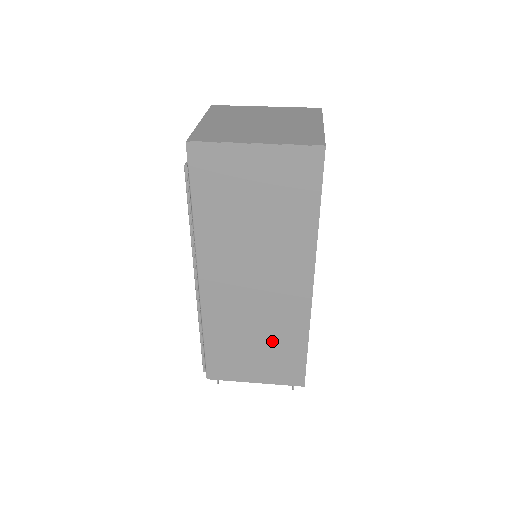
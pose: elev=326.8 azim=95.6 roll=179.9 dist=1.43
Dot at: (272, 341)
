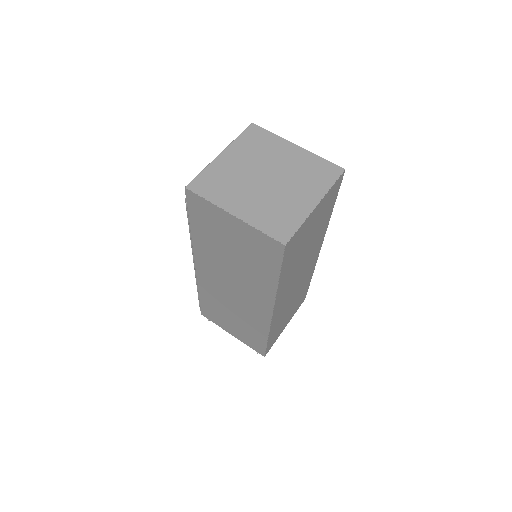
Dot at: (244, 323)
